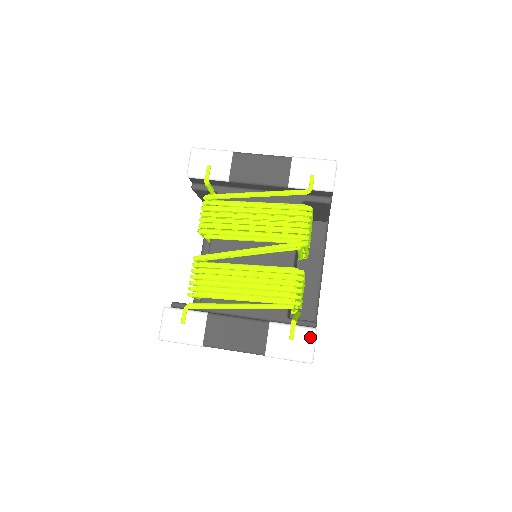
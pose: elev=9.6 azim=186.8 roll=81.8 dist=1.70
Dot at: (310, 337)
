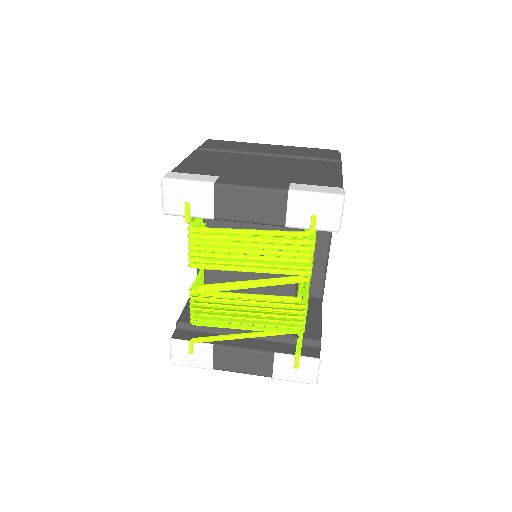
Dot at: (314, 367)
